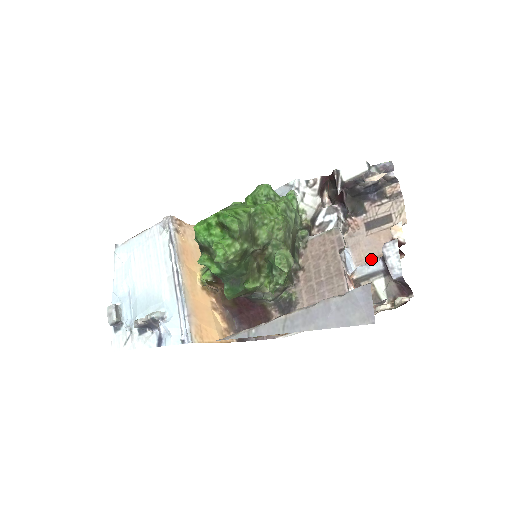
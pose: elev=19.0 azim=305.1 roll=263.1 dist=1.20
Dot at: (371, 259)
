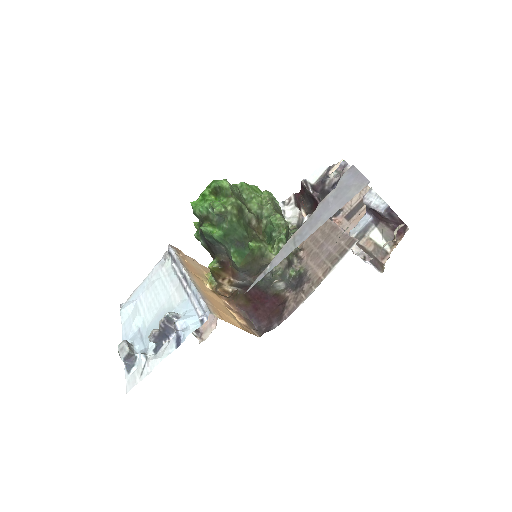
Dot at: occluded
